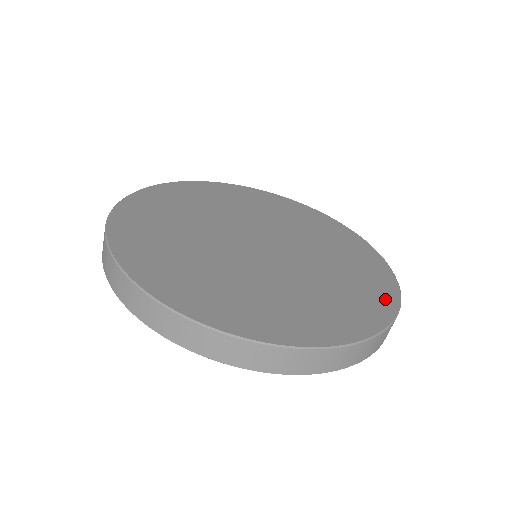
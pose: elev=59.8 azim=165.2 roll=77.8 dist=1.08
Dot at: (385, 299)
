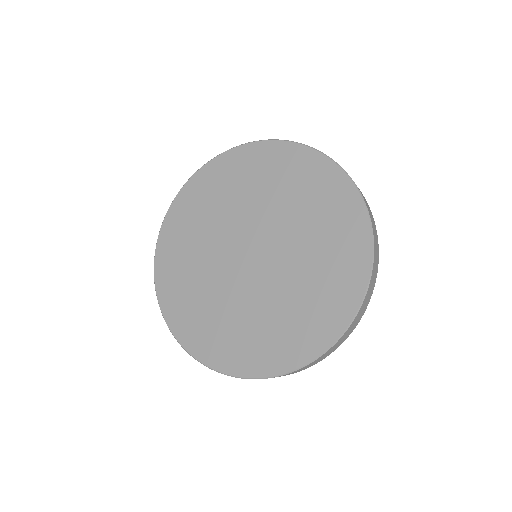
Dot at: (299, 353)
